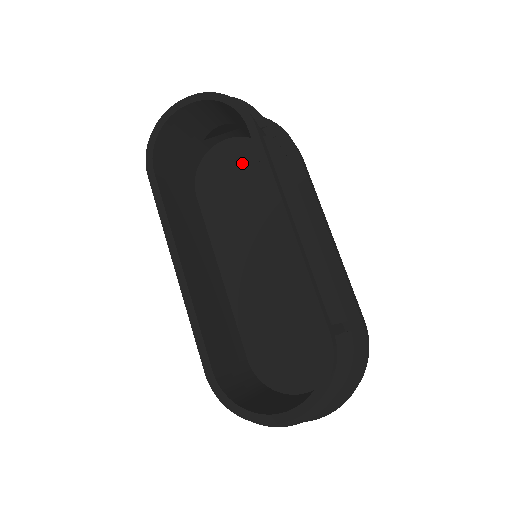
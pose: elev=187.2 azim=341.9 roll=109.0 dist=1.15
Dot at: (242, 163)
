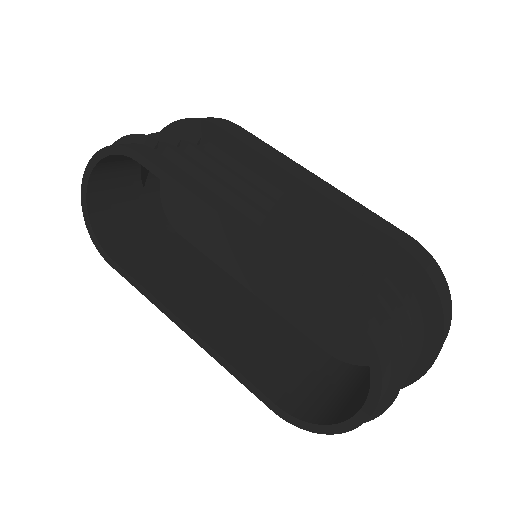
Dot at: occluded
